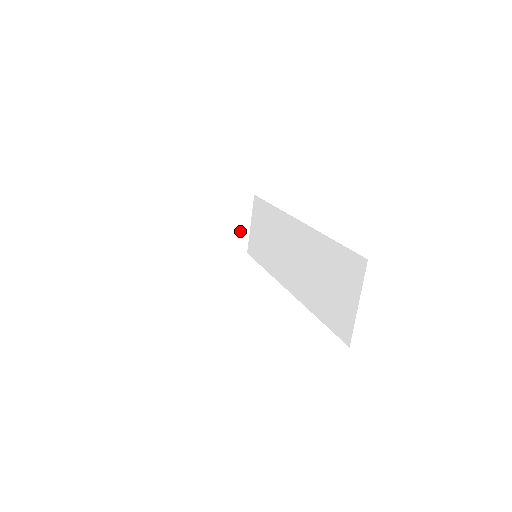
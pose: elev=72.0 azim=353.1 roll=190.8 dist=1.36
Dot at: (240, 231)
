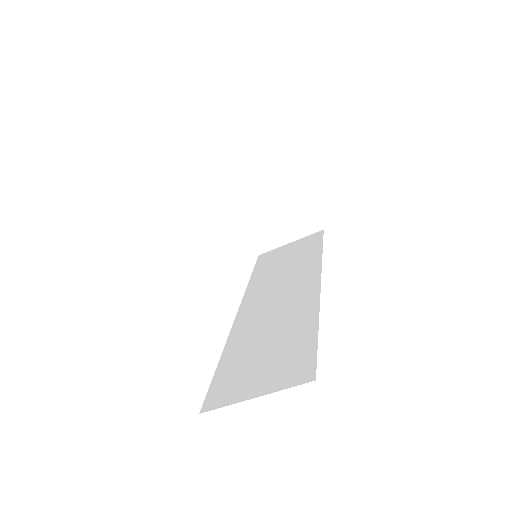
Dot at: (278, 235)
